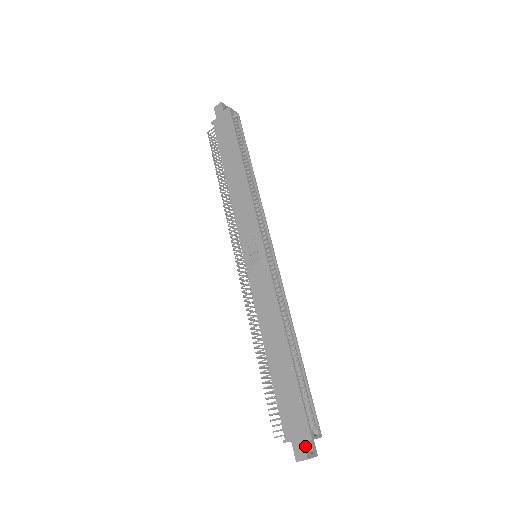
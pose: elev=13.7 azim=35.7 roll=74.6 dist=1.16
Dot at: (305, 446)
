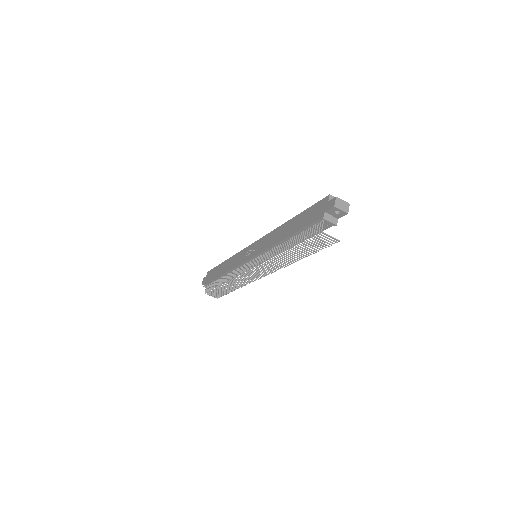
Dot at: (331, 201)
